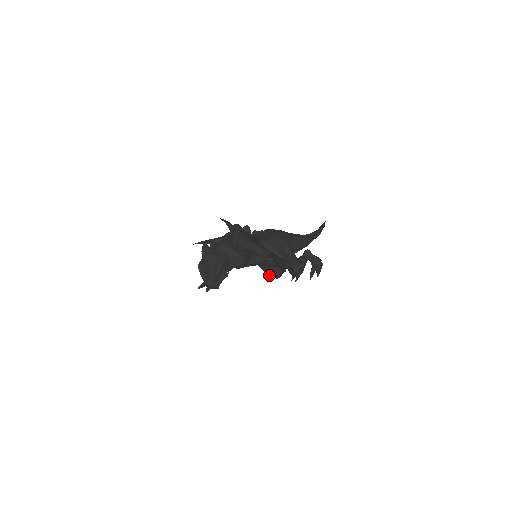
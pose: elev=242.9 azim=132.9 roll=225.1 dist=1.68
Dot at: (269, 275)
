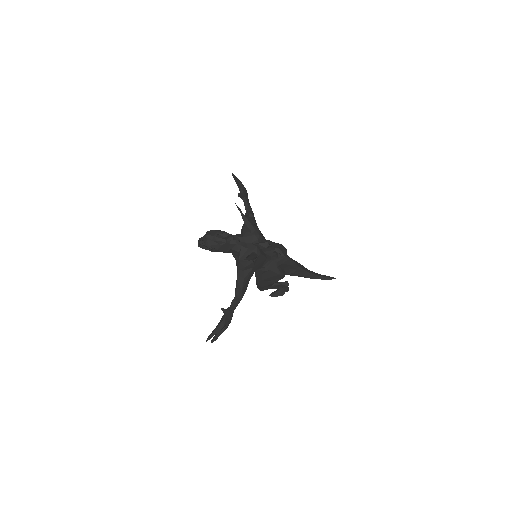
Dot at: occluded
